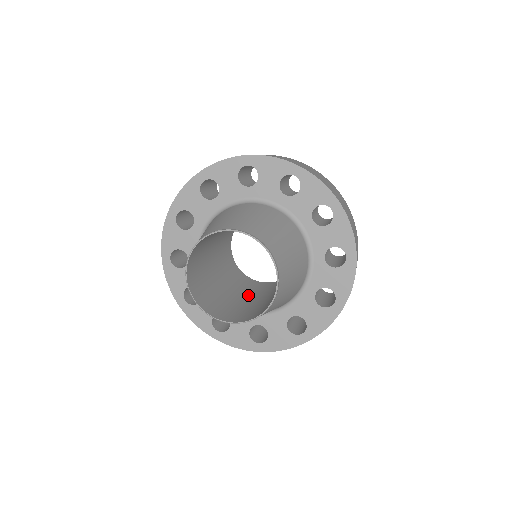
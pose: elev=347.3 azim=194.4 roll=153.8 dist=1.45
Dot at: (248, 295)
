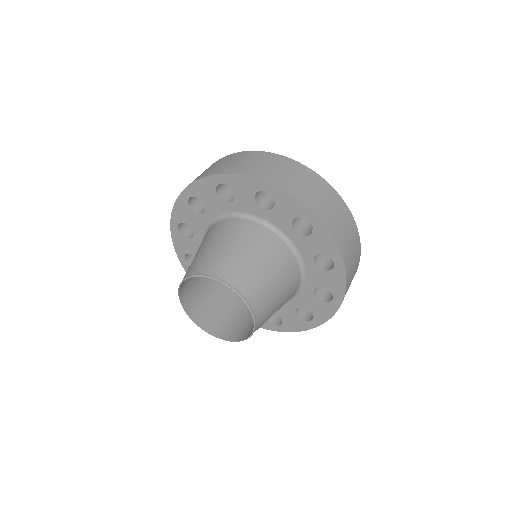
Dot at: occluded
